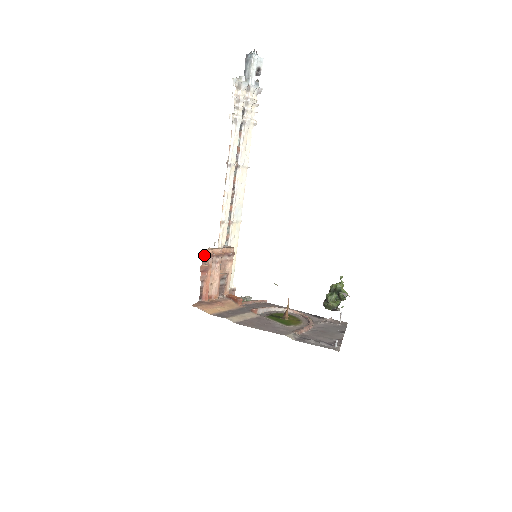
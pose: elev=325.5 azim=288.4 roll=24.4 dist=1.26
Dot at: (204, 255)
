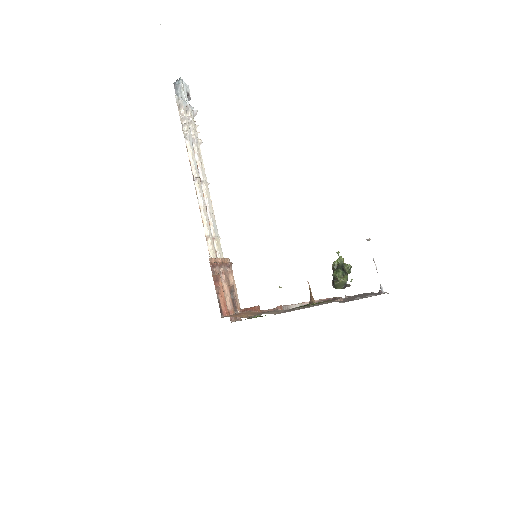
Dot at: (211, 263)
